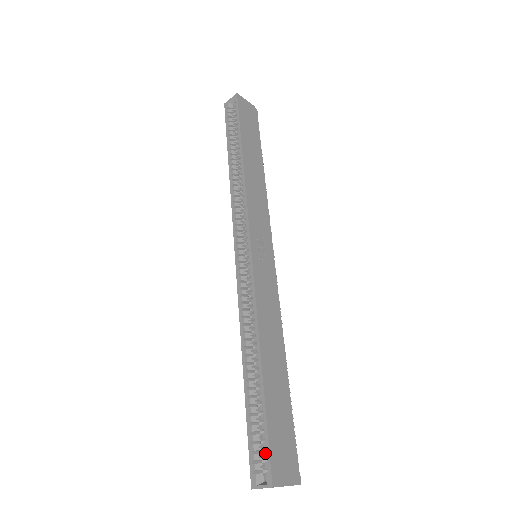
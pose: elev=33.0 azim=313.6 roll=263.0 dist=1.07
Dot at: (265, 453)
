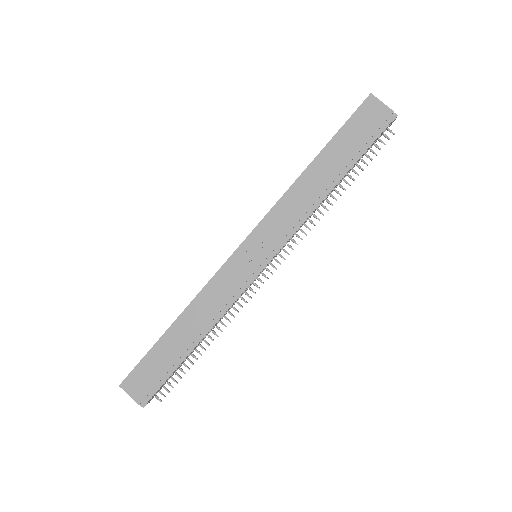
Dot at: (134, 369)
